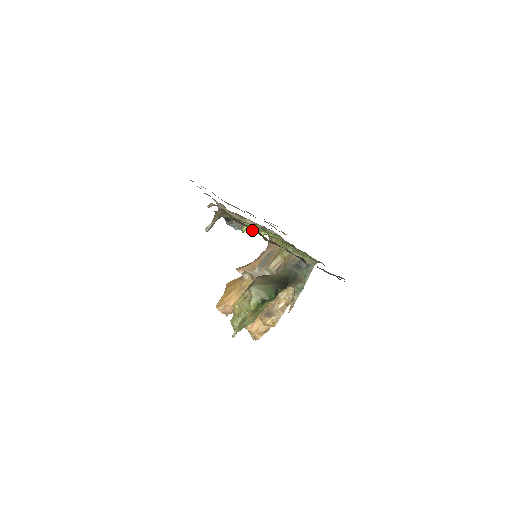
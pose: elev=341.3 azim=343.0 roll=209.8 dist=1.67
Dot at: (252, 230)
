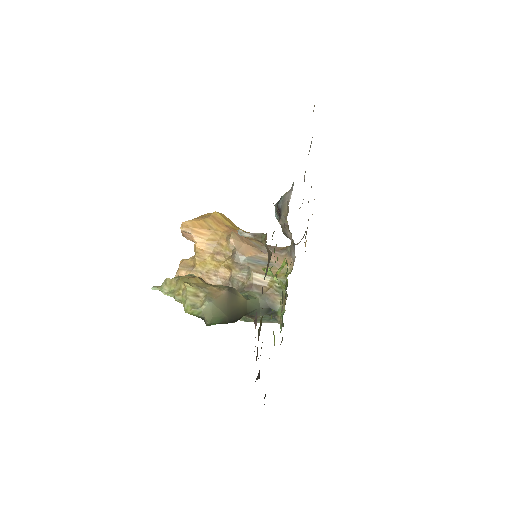
Dot at: (284, 232)
